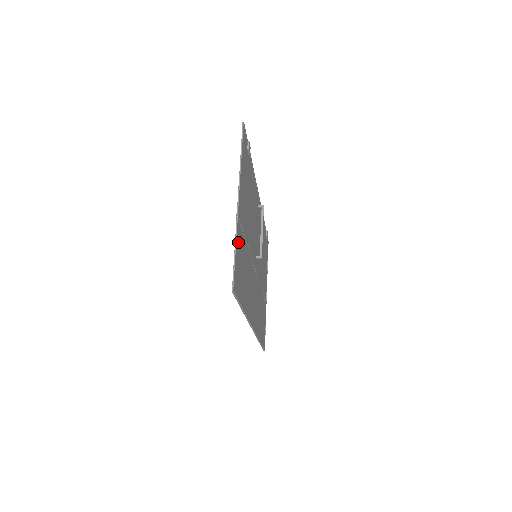
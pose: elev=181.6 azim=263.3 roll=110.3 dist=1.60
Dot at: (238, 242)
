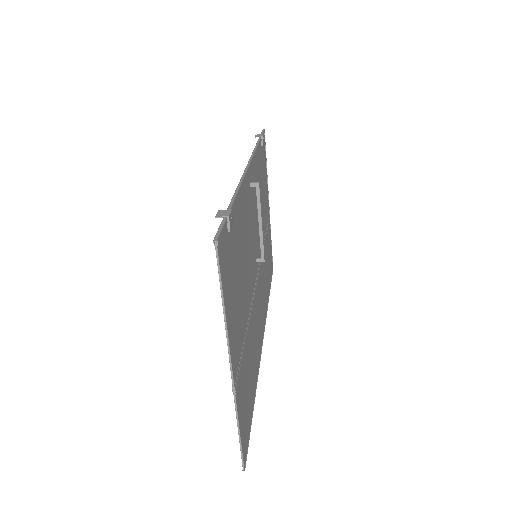
Dot at: (240, 404)
